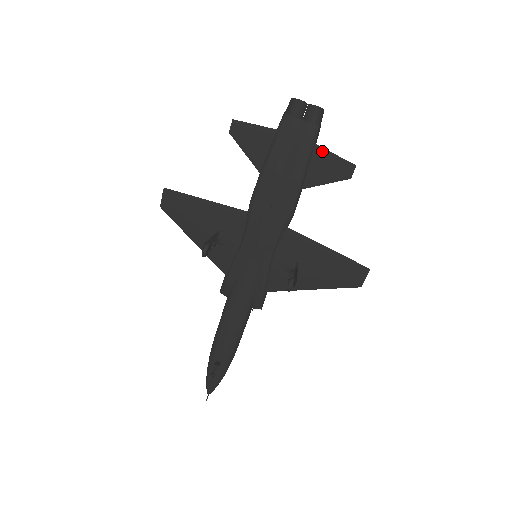
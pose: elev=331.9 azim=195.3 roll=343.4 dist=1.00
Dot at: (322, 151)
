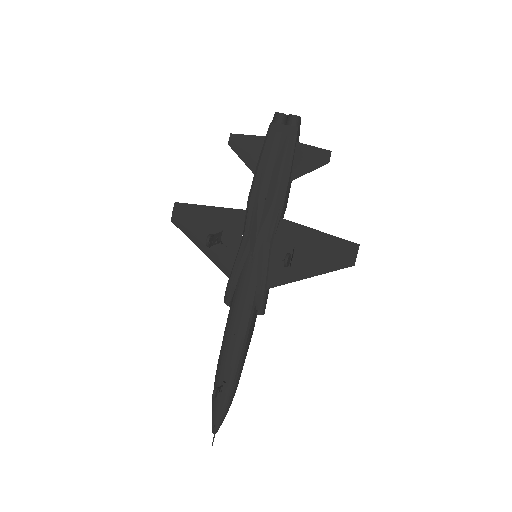
Dot at: (303, 146)
